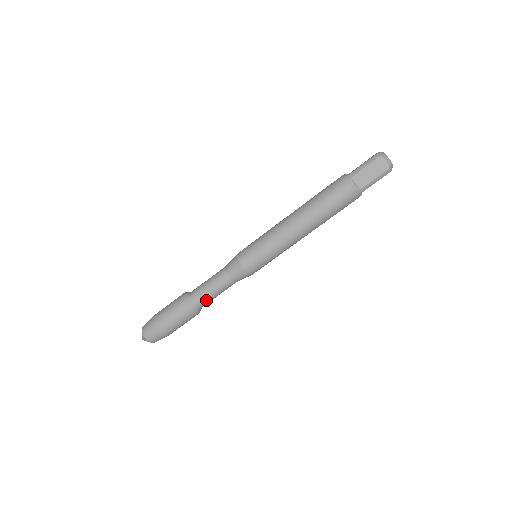
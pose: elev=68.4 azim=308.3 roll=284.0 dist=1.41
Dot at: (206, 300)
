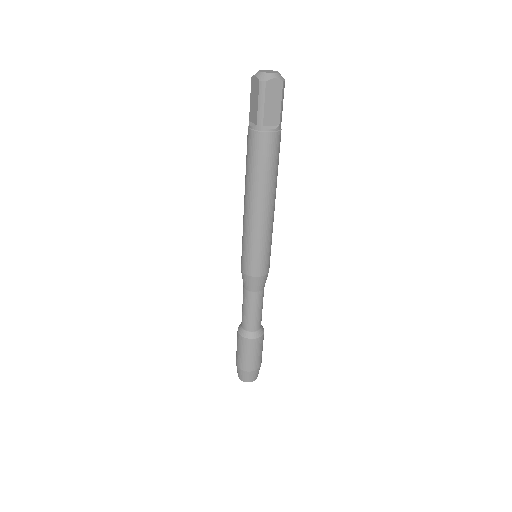
Dot at: (260, 319)
